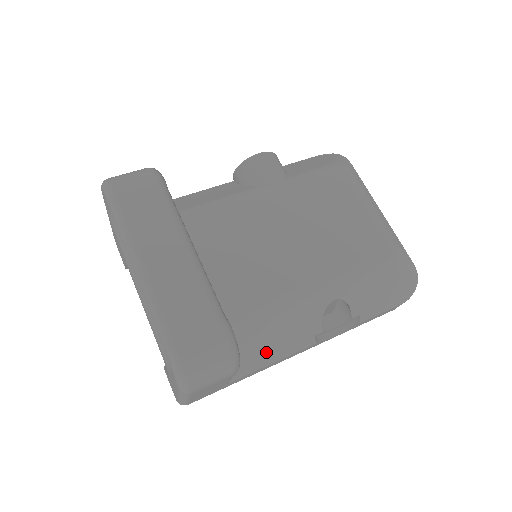
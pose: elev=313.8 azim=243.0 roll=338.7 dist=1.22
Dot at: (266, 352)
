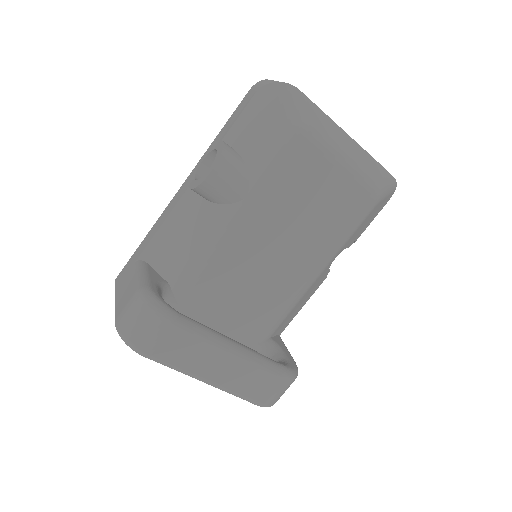
Dot at: (296, 312)
